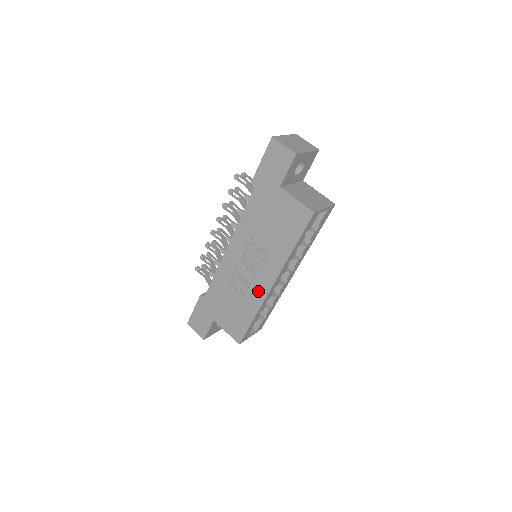
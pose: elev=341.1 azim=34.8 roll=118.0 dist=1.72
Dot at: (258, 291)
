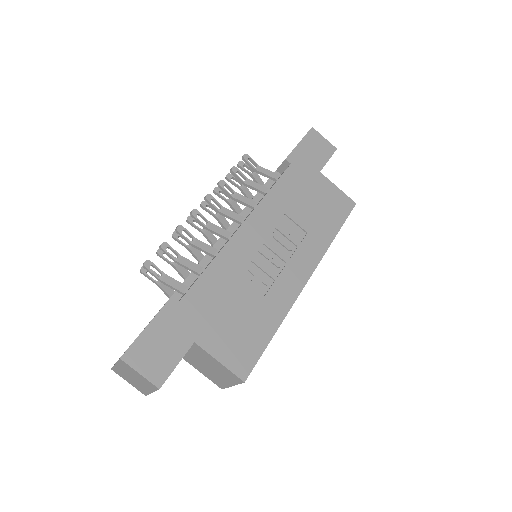
Dot at: (287, 287)
